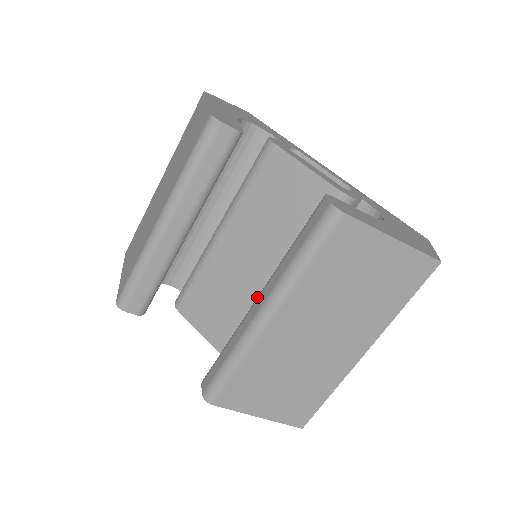
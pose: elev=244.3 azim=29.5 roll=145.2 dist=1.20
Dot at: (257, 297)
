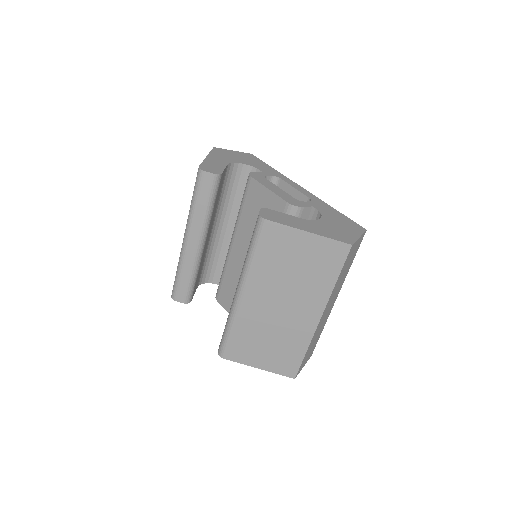
Dot at: occluded
